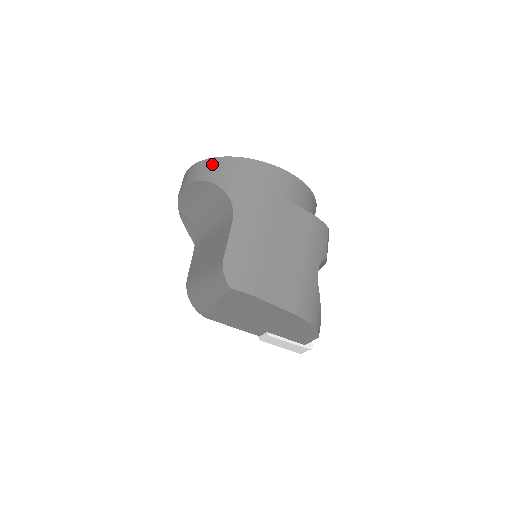
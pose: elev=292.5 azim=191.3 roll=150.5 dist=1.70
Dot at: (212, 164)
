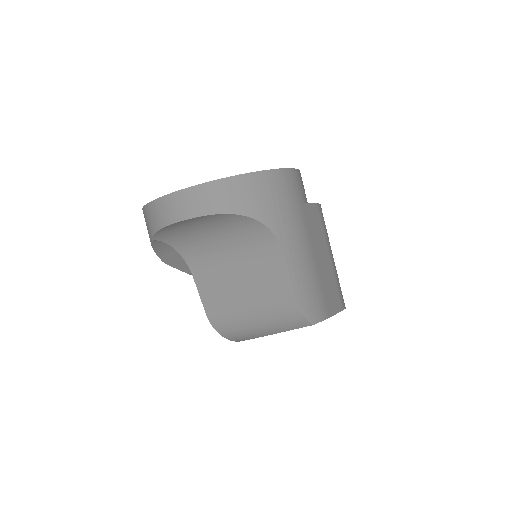
Dot at: (224, 189)
